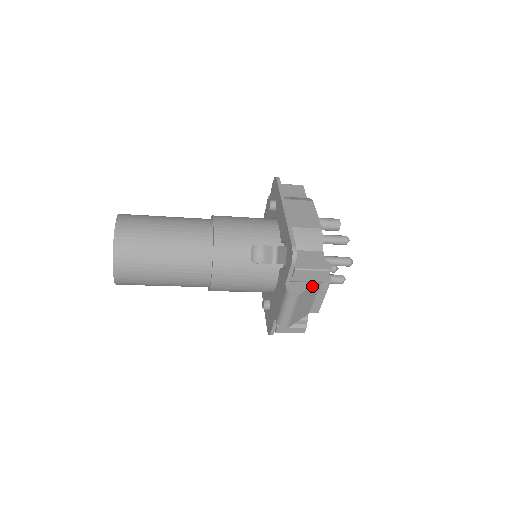
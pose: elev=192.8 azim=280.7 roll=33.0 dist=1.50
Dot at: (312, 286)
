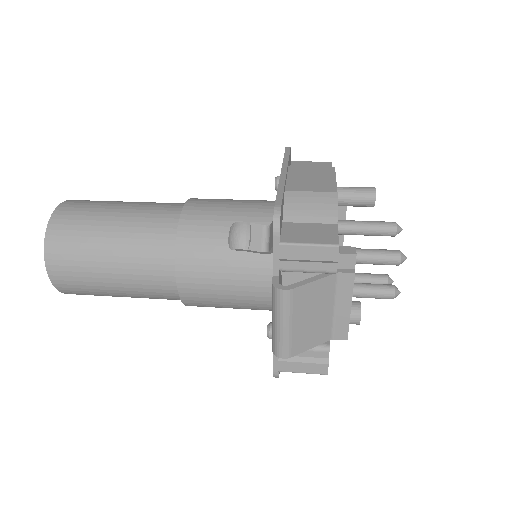
Dot at: (318, 280)
